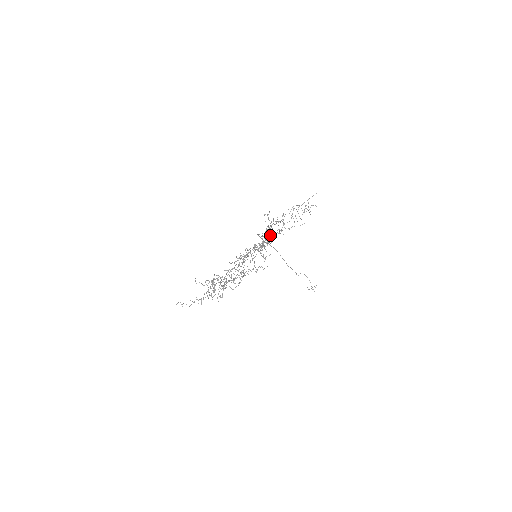
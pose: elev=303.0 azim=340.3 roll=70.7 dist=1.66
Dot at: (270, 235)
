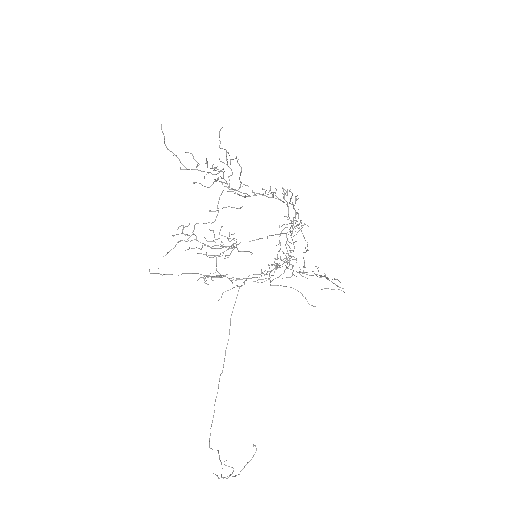
Dot at: (285, 258)
